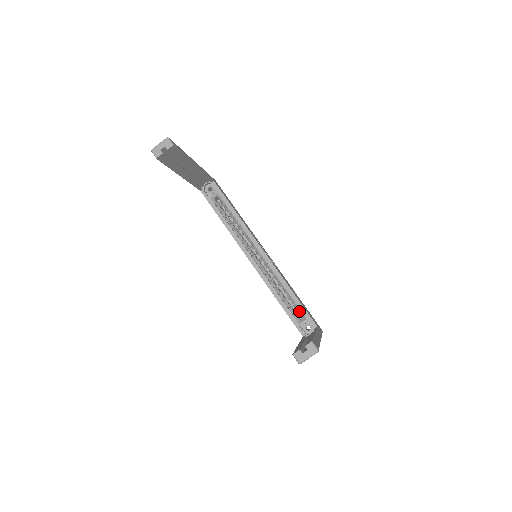
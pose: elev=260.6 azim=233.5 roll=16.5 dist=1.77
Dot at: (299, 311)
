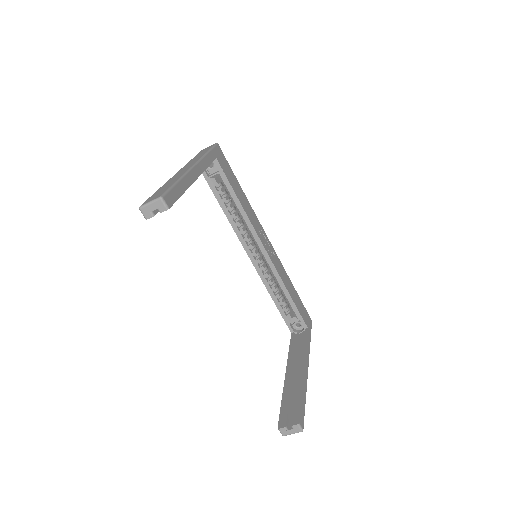
Dot at: (292, 310)
